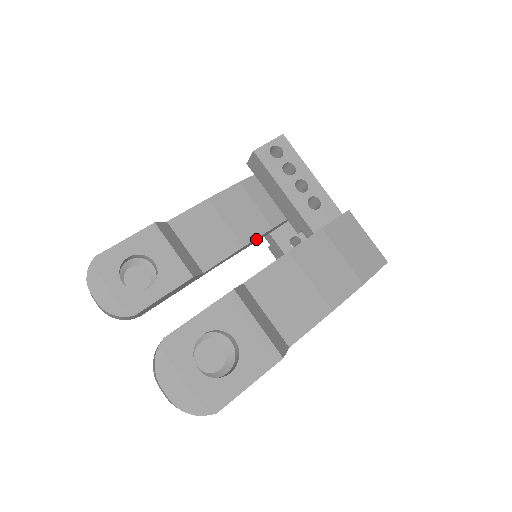
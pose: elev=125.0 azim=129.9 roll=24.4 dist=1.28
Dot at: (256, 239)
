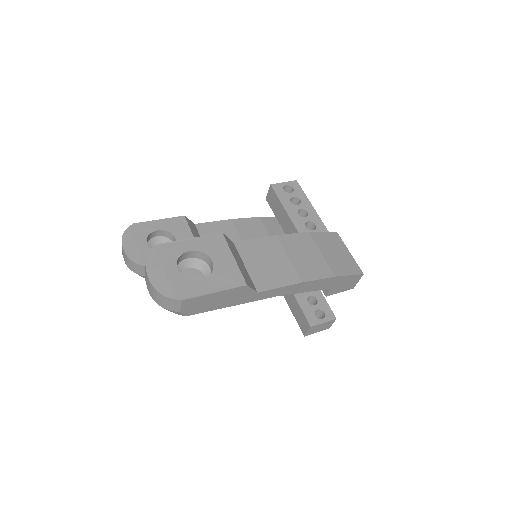
Dot at: occluded
